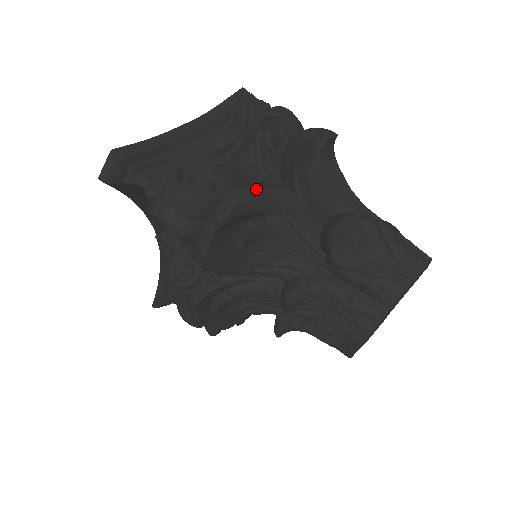
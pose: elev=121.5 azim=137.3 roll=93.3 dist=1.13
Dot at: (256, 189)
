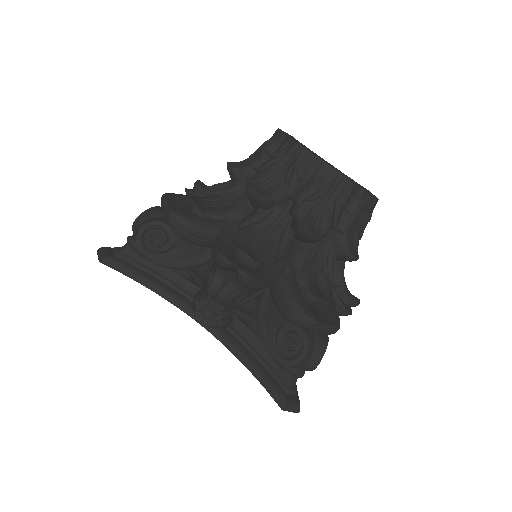
Dot at: occluded
